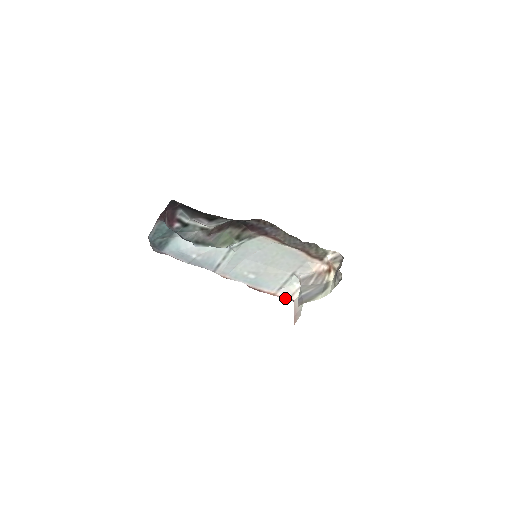
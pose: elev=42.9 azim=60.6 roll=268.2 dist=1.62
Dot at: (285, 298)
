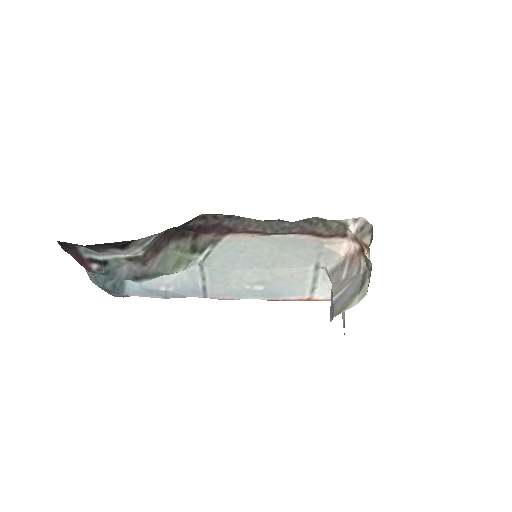
Dot at: (330, 299)
